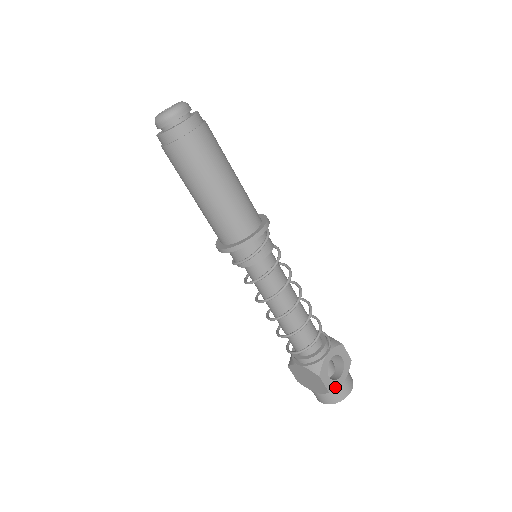
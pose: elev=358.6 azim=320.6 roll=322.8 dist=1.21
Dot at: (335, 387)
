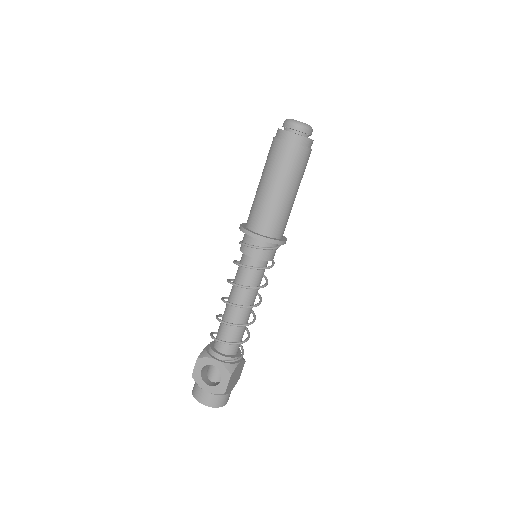
Dot at: (198, 382)
